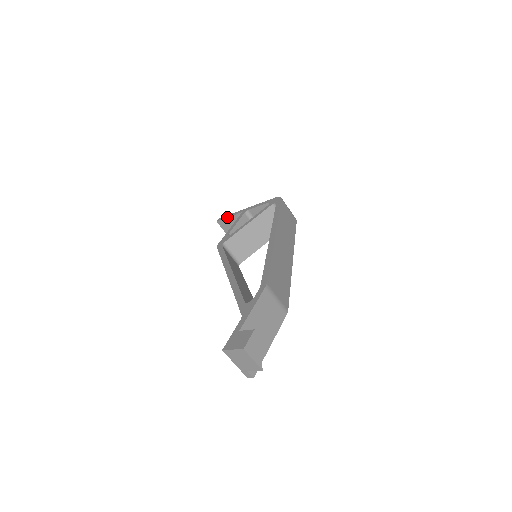
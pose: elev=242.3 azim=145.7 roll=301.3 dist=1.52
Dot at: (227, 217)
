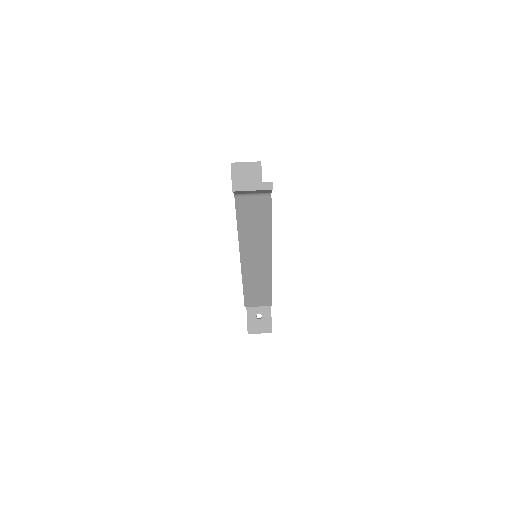
Dot at: occluded
